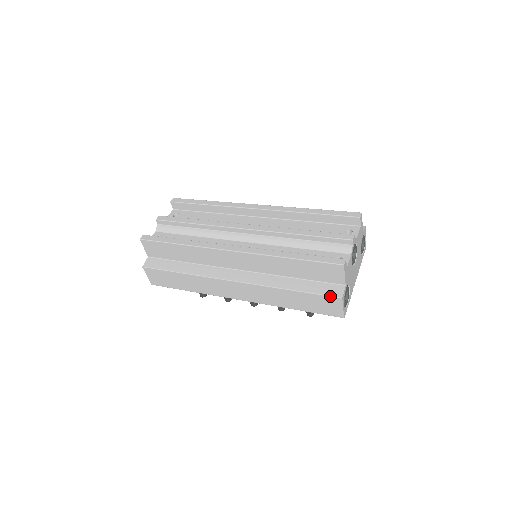
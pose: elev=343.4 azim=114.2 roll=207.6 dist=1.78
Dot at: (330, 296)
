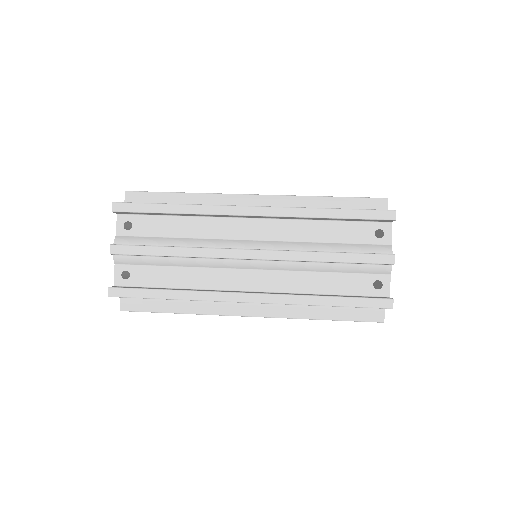
Dot at: occluded
